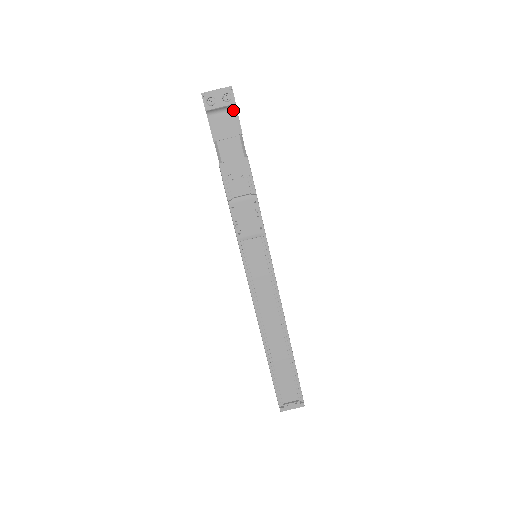
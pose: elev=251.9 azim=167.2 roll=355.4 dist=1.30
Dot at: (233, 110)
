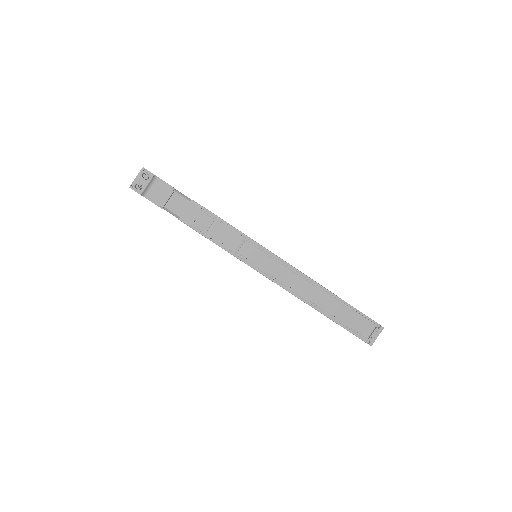
Dot at: (156, 180)
